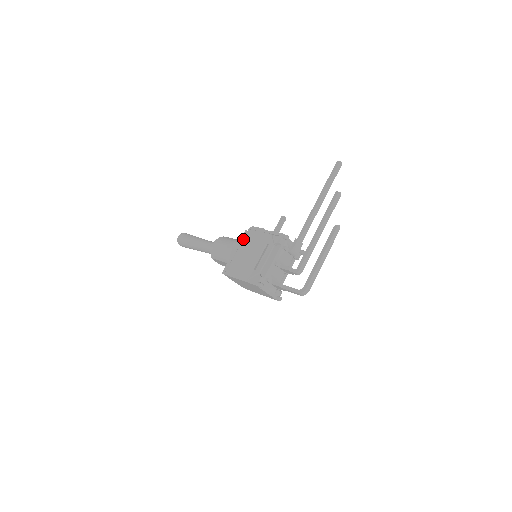
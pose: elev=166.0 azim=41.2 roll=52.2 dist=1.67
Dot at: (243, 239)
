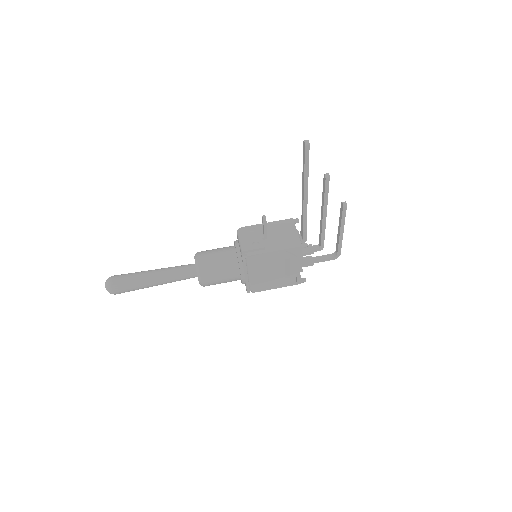
Dot at: (248, 267)
